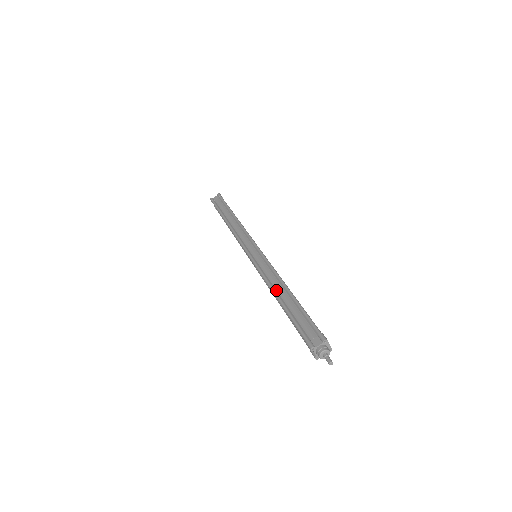
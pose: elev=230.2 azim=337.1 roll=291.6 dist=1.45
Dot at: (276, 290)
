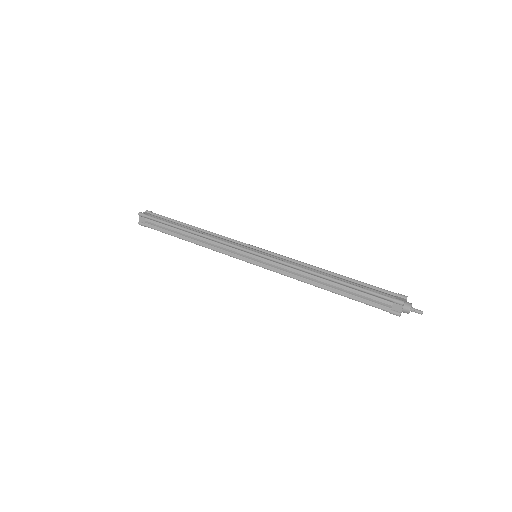
Dot at: (319, 273)
